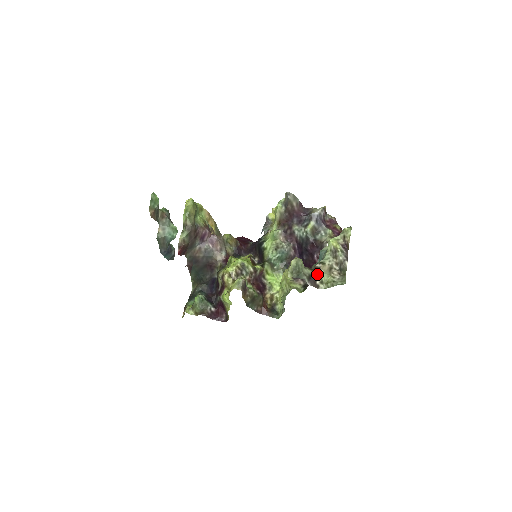
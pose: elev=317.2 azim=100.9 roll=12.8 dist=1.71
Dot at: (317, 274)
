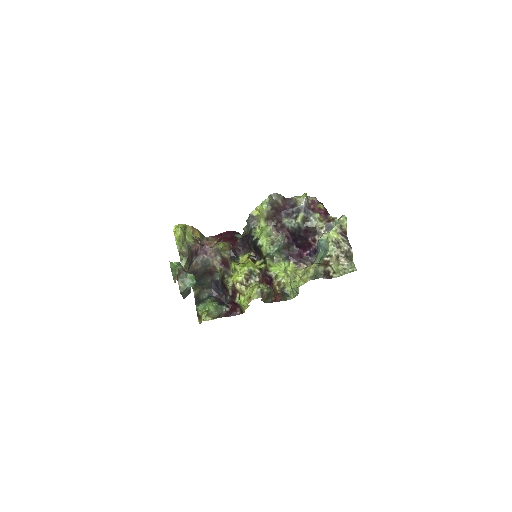
Dot at: (329, 268)
